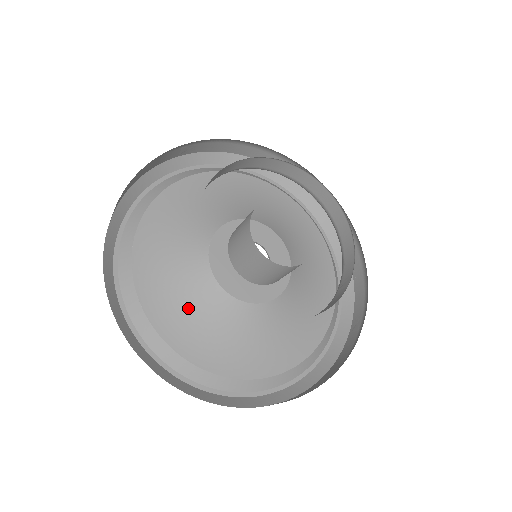
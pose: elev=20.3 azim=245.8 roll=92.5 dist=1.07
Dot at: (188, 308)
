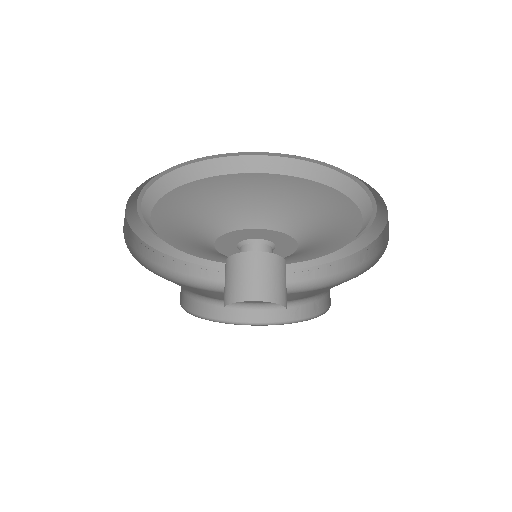
Dot at: (208, 252)
